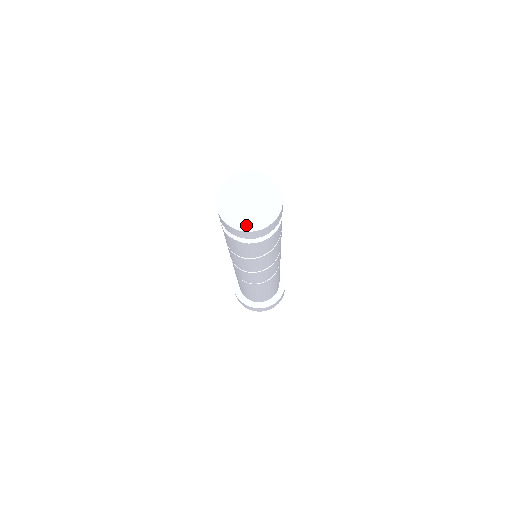
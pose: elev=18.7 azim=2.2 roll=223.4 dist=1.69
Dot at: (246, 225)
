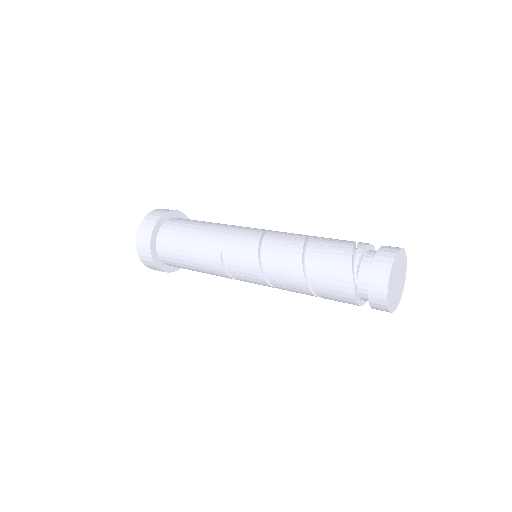
Dot at: (390, 300)
